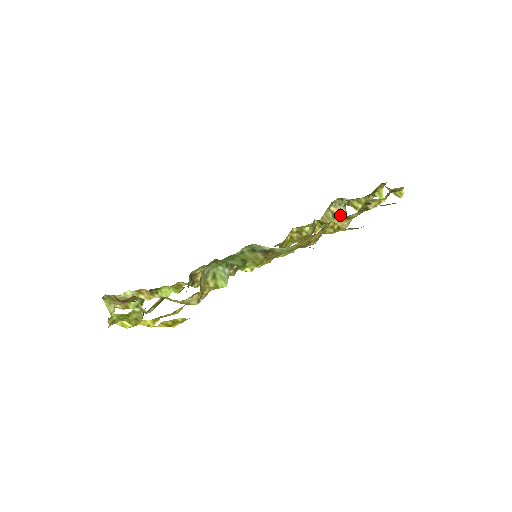
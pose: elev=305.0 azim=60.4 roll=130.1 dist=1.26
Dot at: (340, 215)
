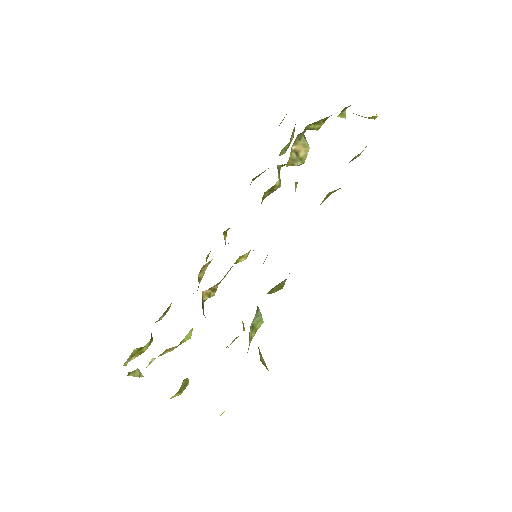
Dot at: (303, 149)
